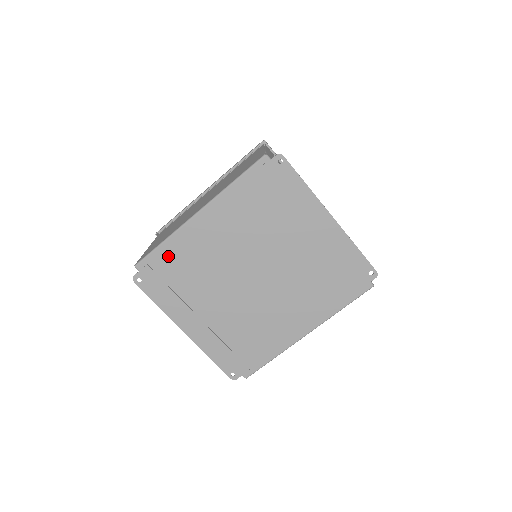
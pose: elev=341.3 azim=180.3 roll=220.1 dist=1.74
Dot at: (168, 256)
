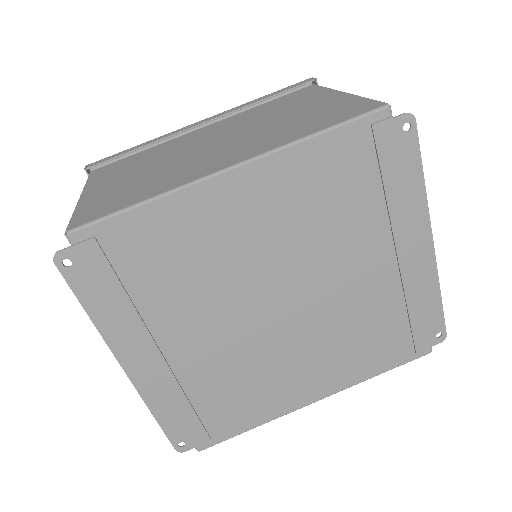
Dot at: (143, 232)
